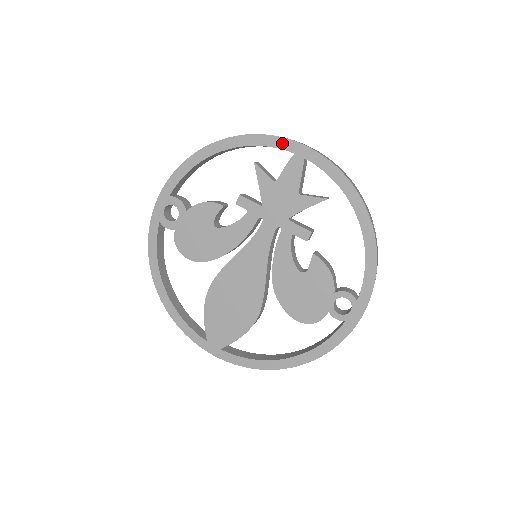
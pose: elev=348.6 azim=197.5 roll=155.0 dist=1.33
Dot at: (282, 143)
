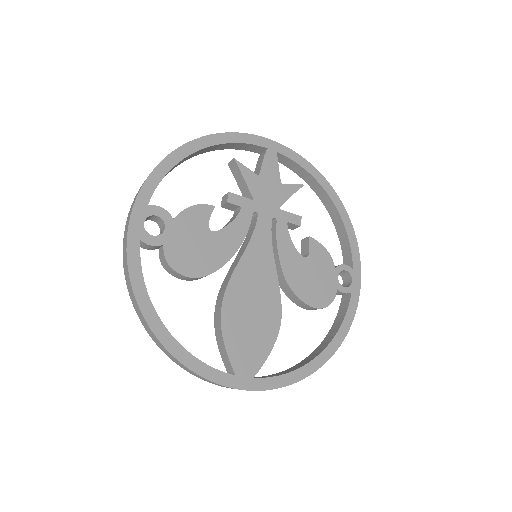
Dot at: (255, 140)
